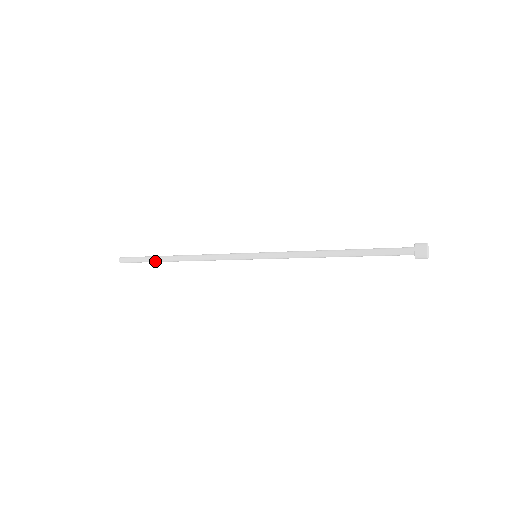
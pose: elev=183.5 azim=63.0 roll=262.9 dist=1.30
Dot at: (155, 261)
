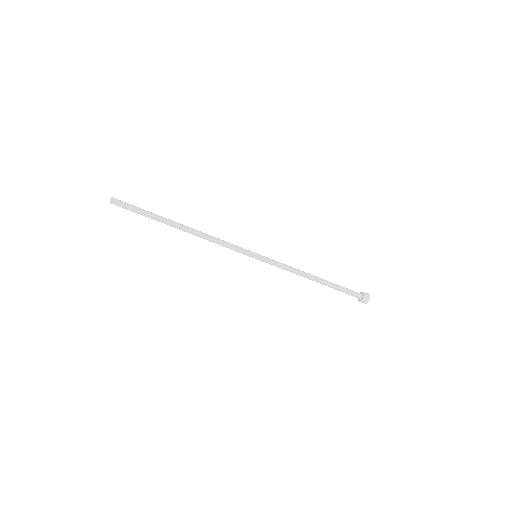
Dot at: (157, 216)
